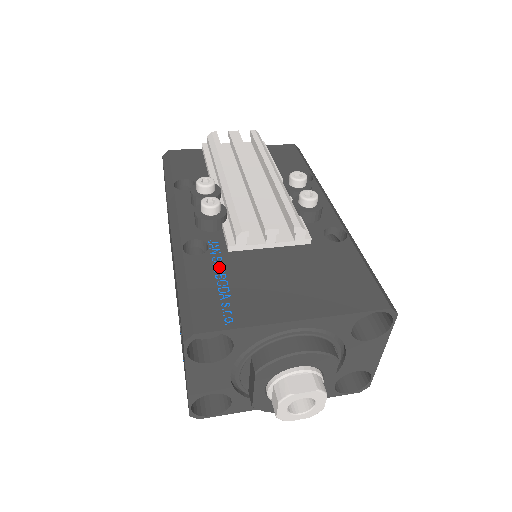
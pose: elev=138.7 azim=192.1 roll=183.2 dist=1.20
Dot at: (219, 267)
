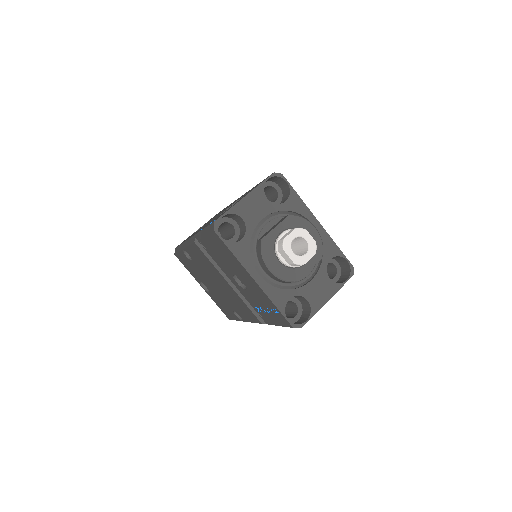
Dot at: occluded
